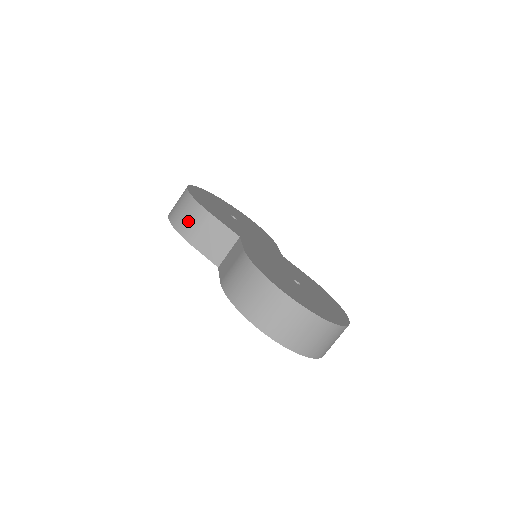
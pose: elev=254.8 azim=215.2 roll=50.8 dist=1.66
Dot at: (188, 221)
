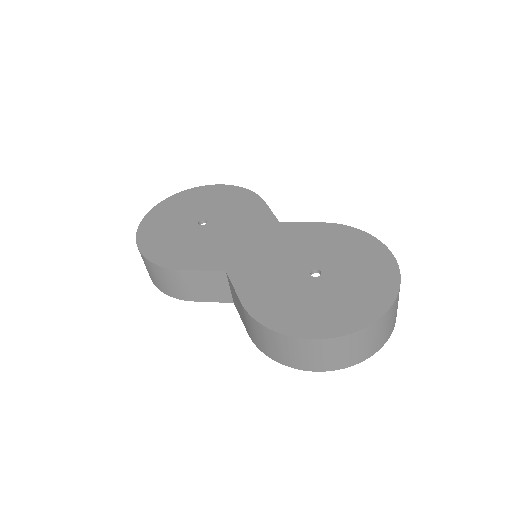
Dot at: (169, 285)
